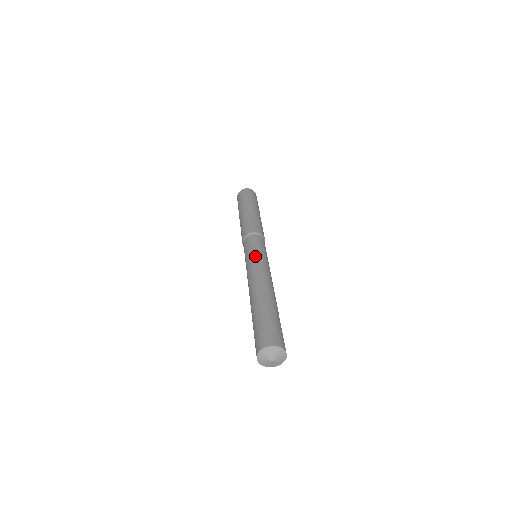
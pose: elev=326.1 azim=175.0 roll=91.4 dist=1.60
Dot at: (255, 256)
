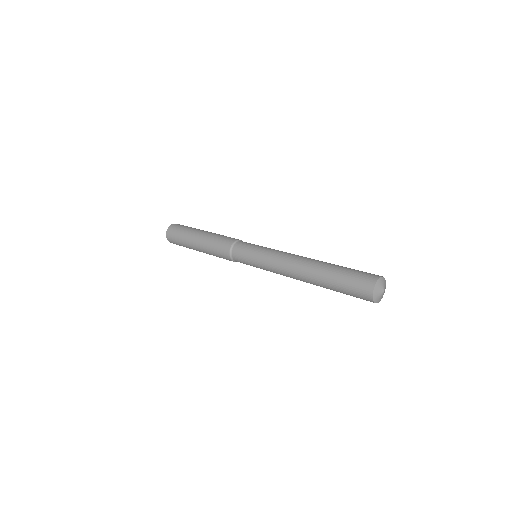
Dot at: occluded
